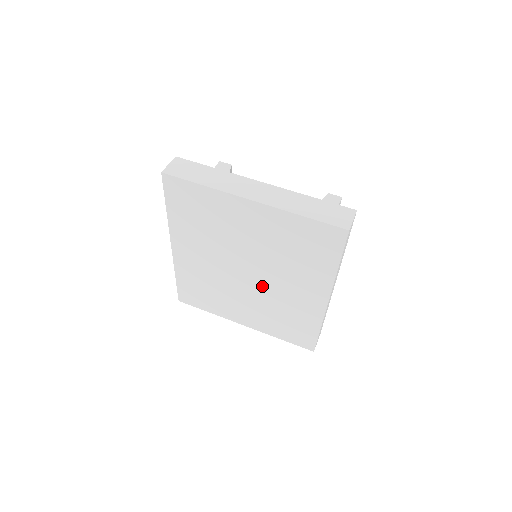
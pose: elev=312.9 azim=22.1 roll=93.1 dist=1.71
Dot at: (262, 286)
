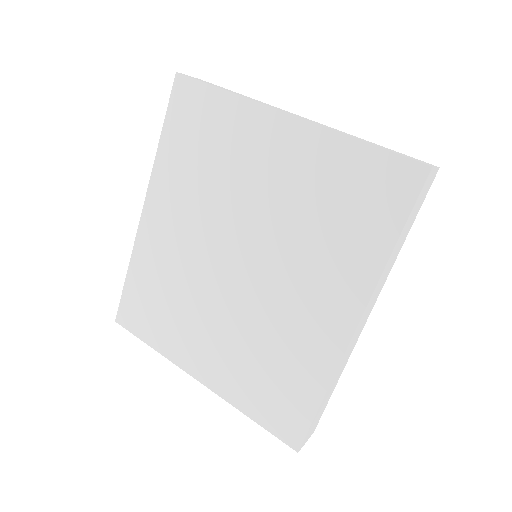
Dot at: (253, 291)
